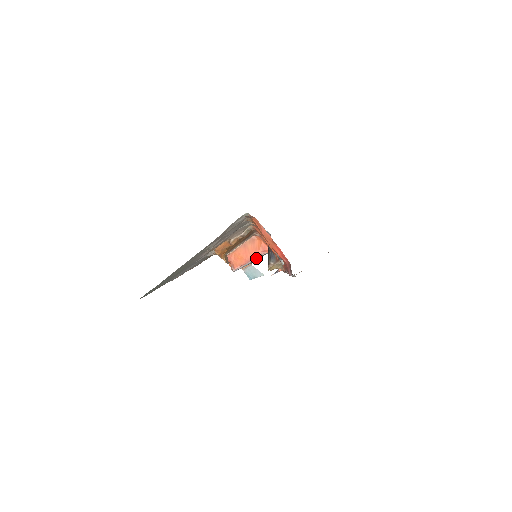
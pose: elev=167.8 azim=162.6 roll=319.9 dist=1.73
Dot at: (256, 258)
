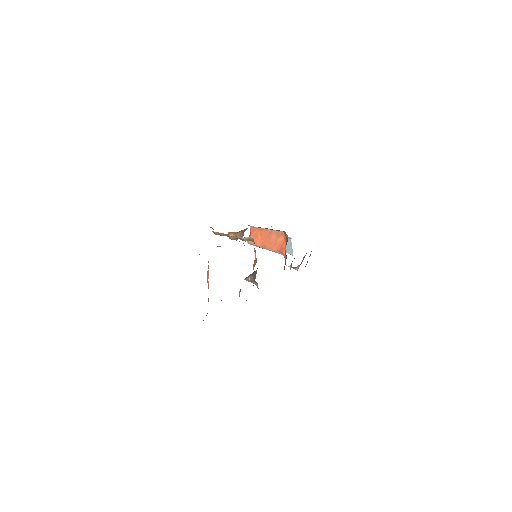
Dot at: (270, 250)
